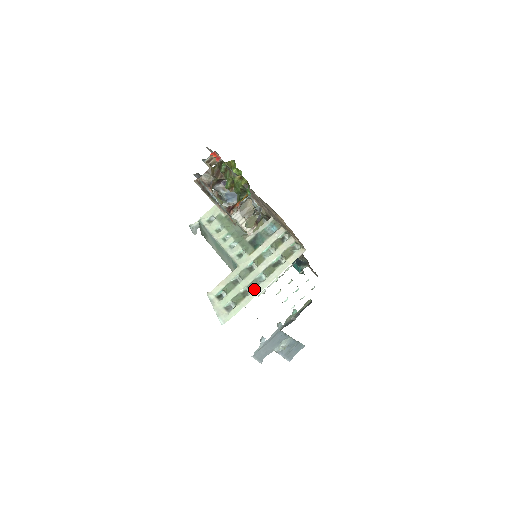
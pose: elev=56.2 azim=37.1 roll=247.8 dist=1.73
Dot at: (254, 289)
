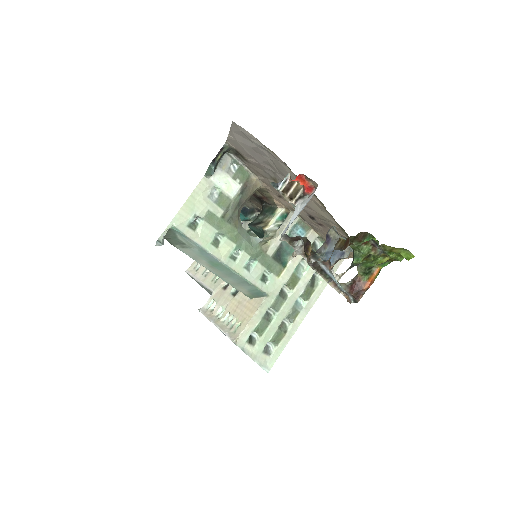
Dot at: (295, 320)
